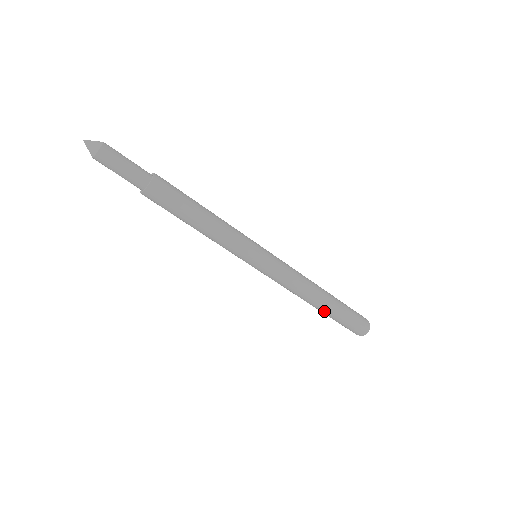
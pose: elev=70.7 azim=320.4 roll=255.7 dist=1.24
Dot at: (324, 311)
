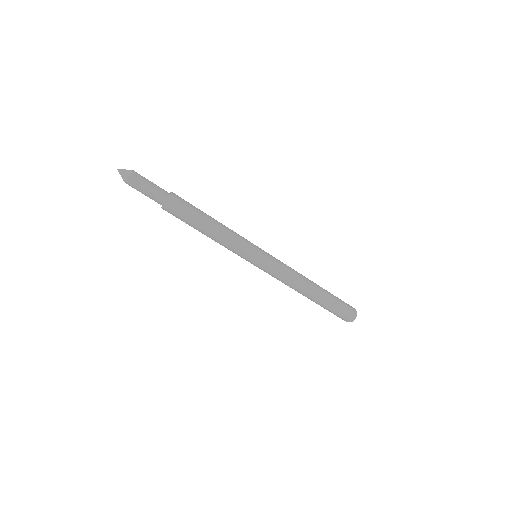
Dot at: (319, 299)
